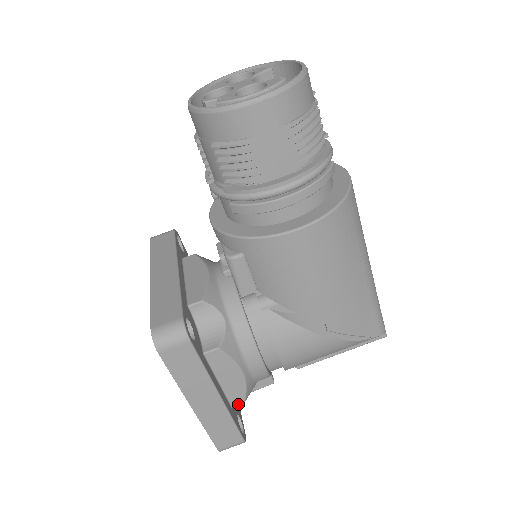
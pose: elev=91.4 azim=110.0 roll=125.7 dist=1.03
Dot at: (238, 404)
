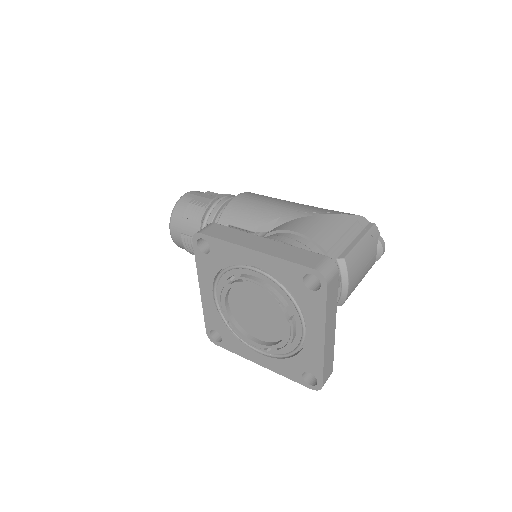
Dot at: occluded
